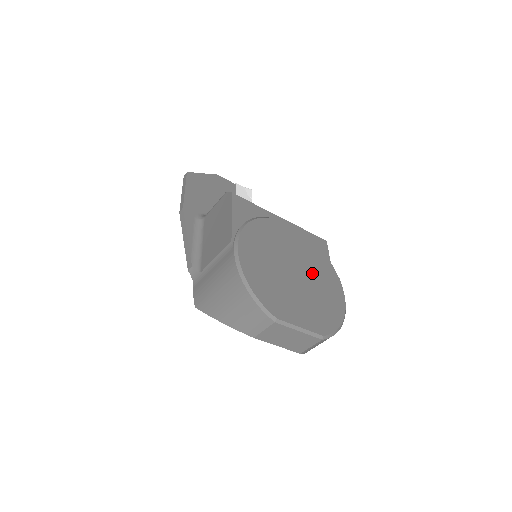
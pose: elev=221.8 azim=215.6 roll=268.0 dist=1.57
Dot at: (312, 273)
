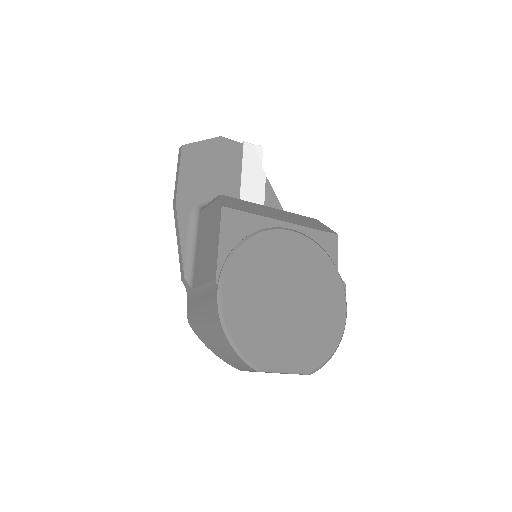
Dot at: (310, 293)
